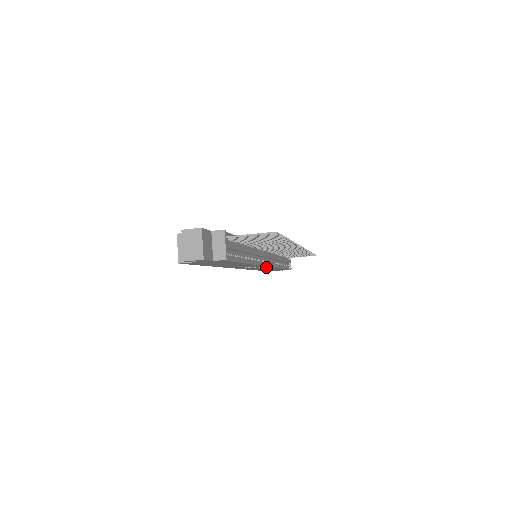
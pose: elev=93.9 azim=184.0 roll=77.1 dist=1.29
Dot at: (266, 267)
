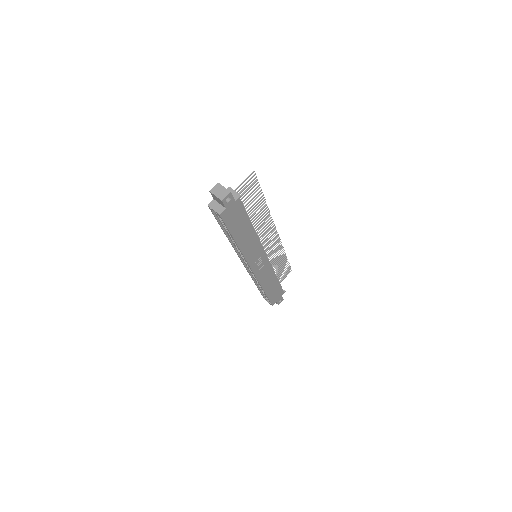
Dot at: (267, 265)
